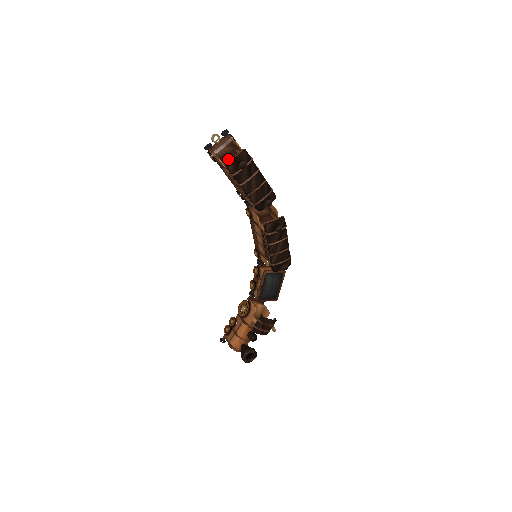
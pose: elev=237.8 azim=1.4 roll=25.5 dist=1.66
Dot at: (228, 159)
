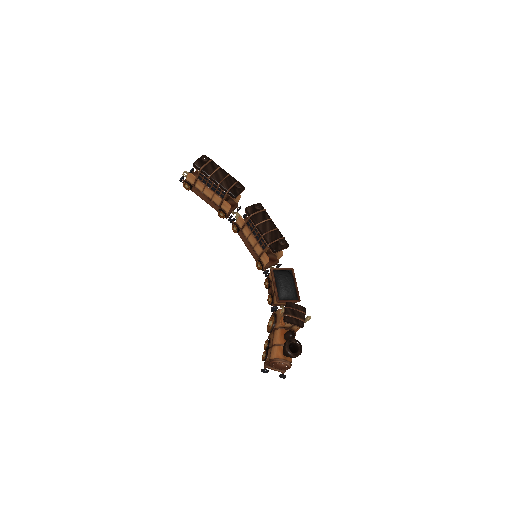
Dot at: occluded
